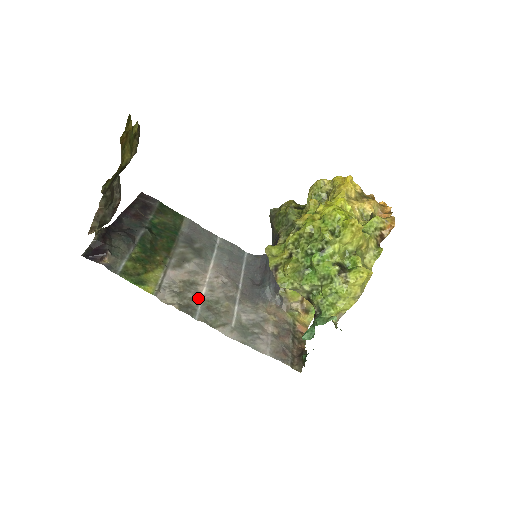
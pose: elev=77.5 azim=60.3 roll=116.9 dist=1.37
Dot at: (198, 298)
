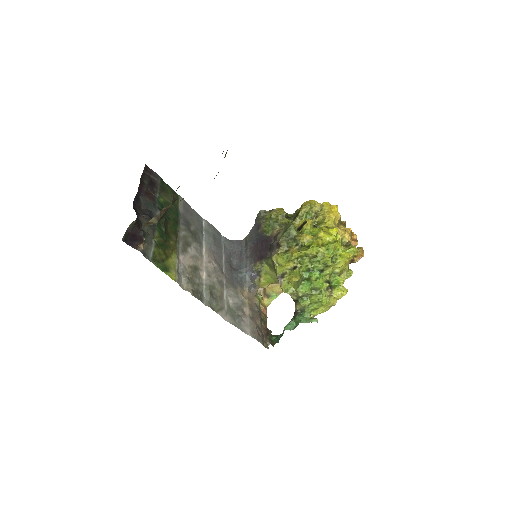
Dot at: (202, 283)
